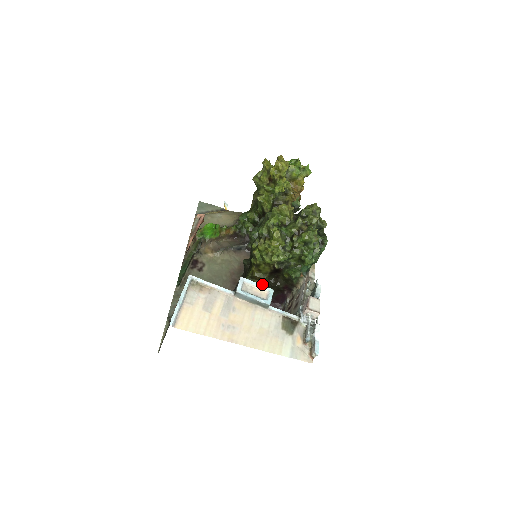
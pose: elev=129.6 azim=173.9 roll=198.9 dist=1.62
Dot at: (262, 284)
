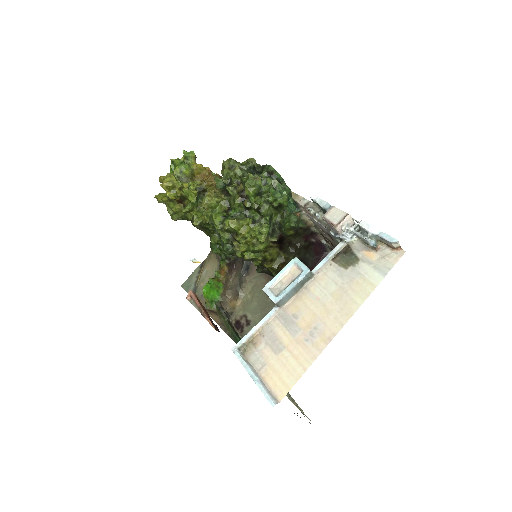
Dot at: occluded
